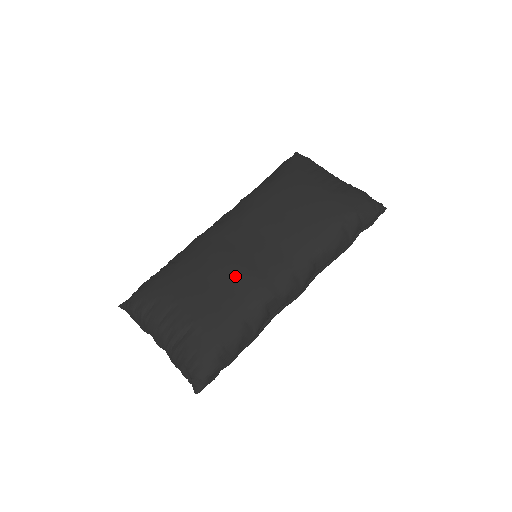
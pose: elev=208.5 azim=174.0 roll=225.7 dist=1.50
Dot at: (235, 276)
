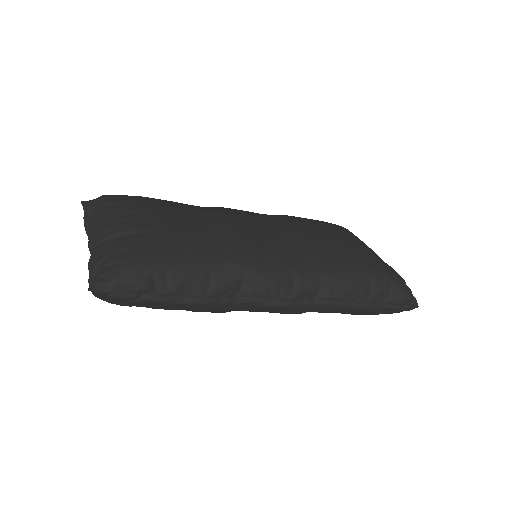
Dot at: (229, 232)
